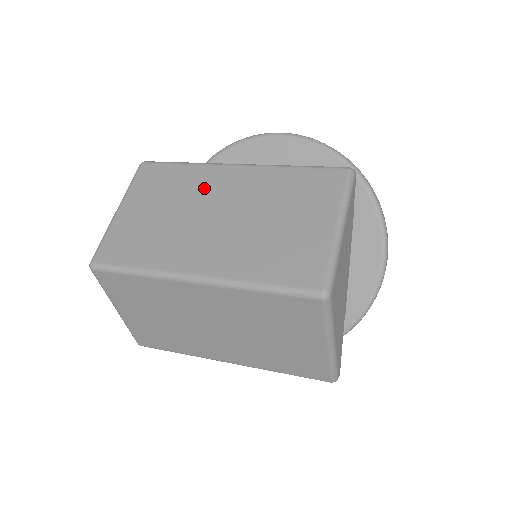
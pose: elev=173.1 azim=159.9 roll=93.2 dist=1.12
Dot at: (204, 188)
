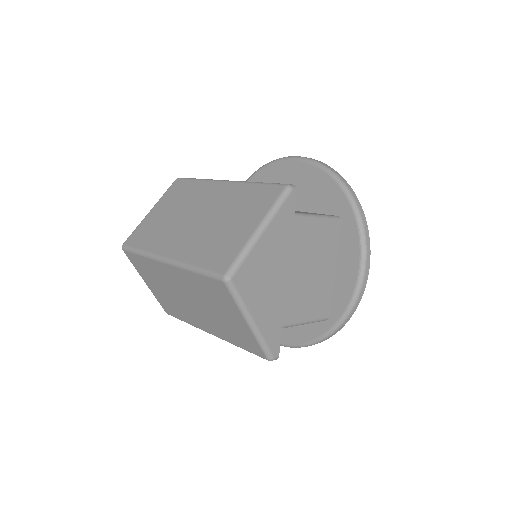
Dot at: (199, 197)
